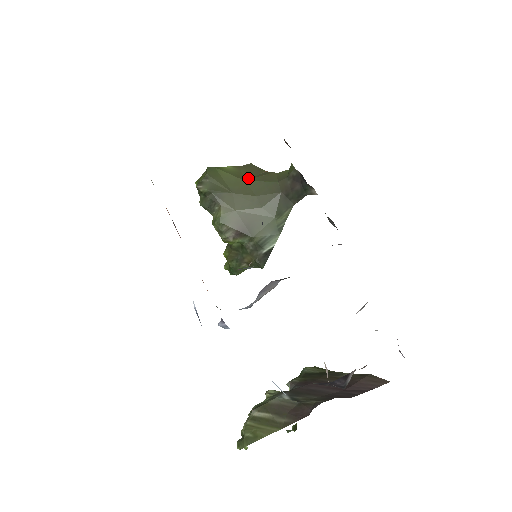
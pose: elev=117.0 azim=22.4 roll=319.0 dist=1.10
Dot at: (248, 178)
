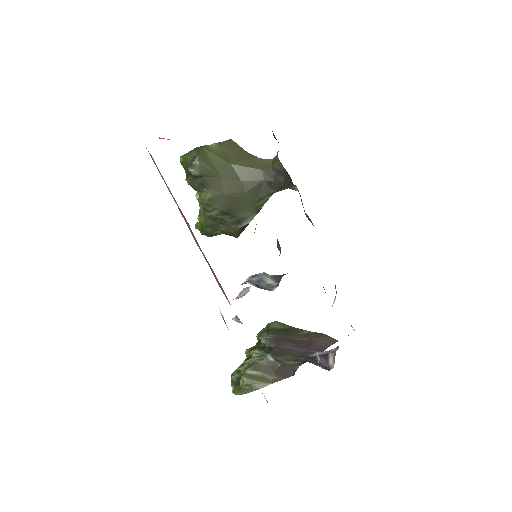
Dot at: (233, 161)
